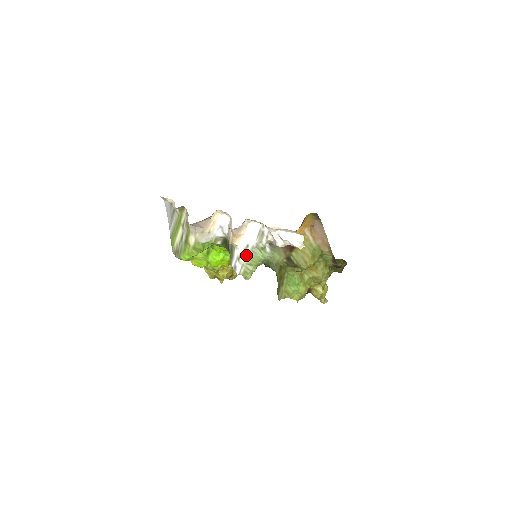
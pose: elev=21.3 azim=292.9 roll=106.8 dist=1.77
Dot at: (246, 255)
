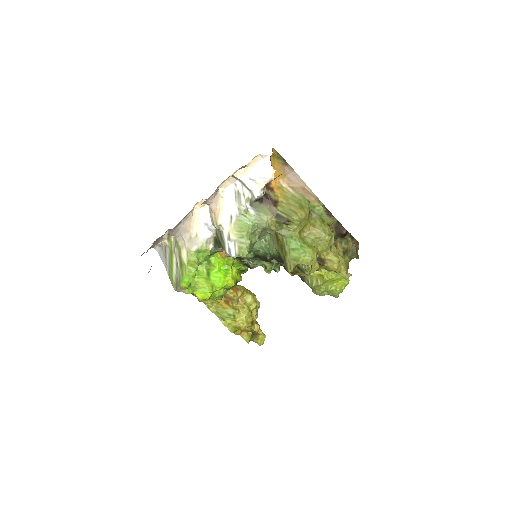
Dot at: (234, 228)
